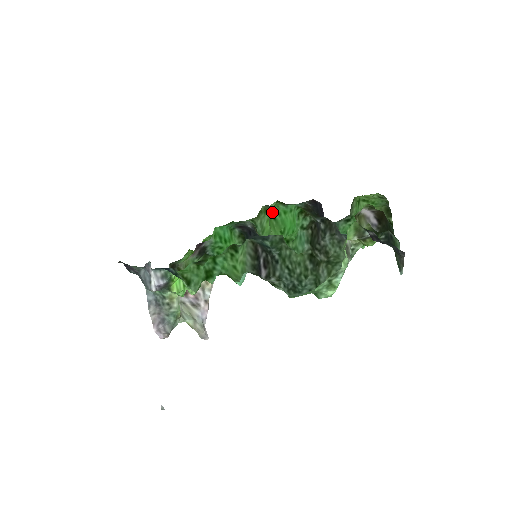
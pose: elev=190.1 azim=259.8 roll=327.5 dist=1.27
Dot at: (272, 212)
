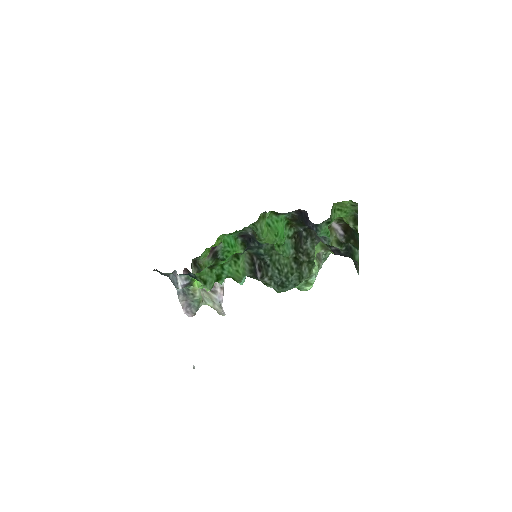
Dot at: (267, 221)
